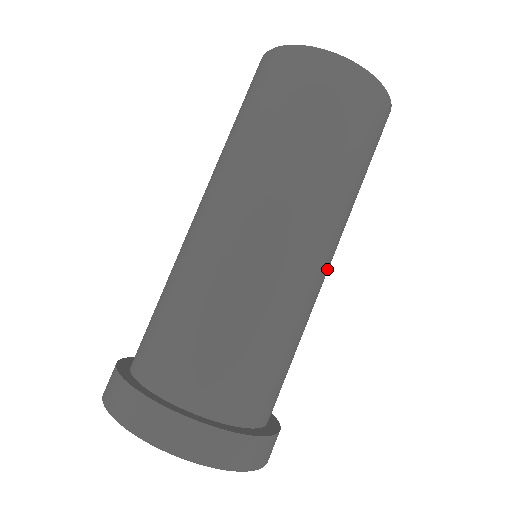
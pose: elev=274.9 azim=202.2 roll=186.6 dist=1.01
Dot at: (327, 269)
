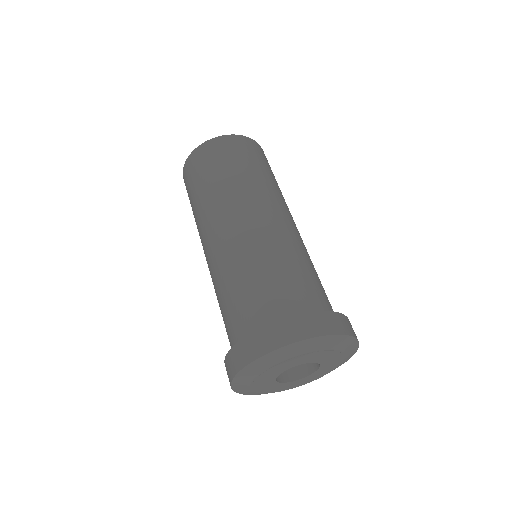
Dot at: (295, 226)
